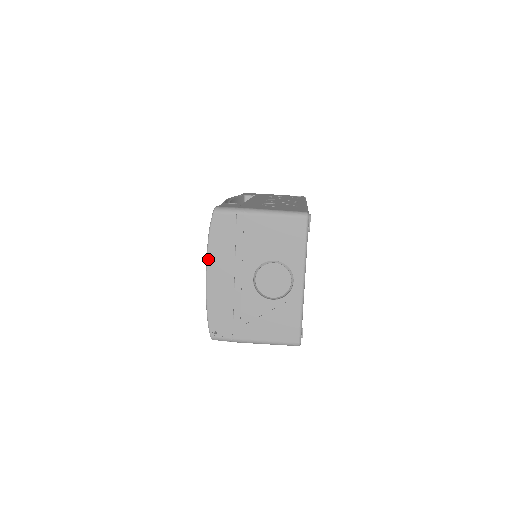
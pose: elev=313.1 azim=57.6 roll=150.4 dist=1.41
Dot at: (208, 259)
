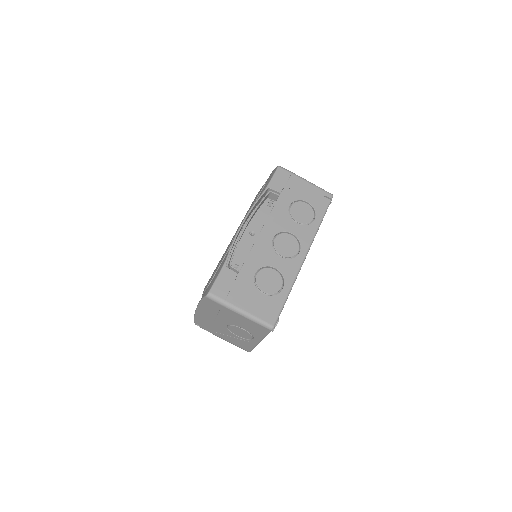
Dot at: (198, 306)
